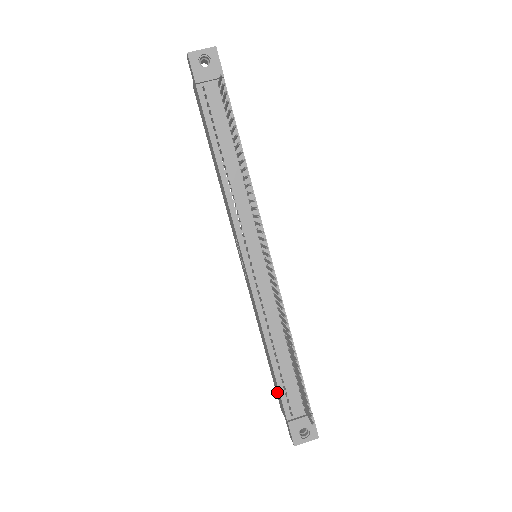
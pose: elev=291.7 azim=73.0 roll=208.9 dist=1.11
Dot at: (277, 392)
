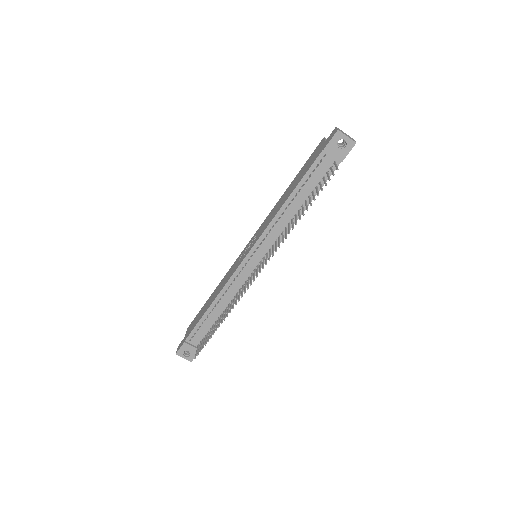
Dot at: (194, 321)
